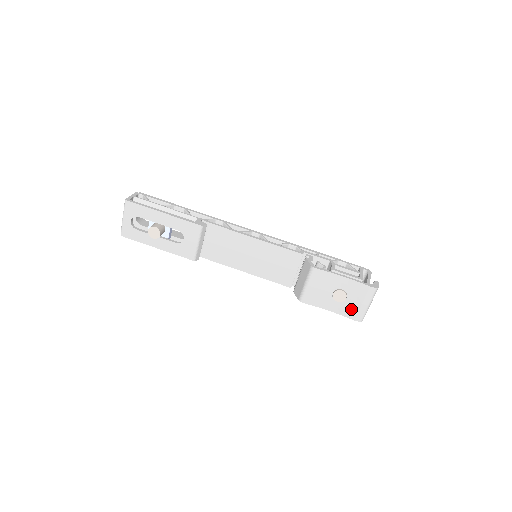
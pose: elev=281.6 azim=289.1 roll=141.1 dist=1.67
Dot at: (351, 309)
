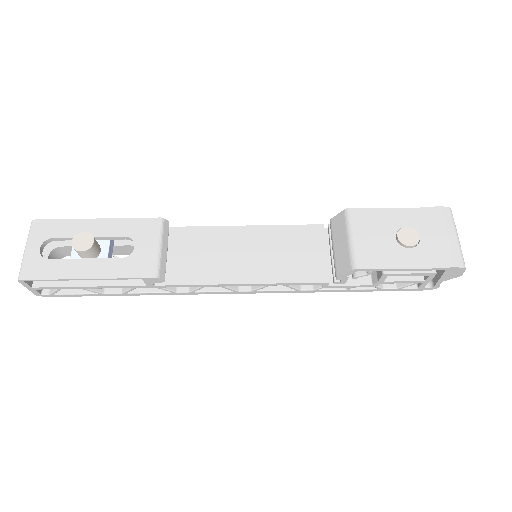
Dot at: (437, 251)
